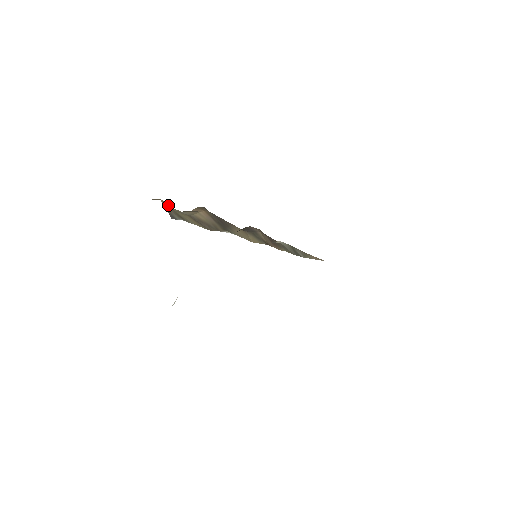
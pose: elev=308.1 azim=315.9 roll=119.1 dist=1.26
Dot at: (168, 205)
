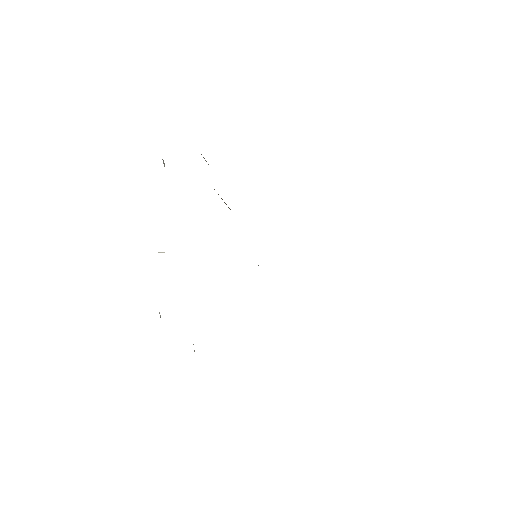
Dot at: occluded
